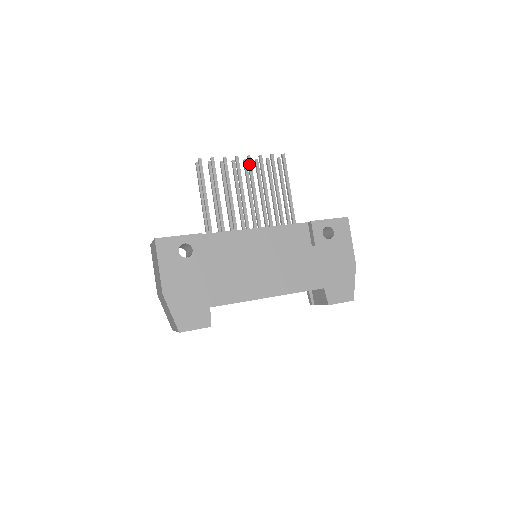
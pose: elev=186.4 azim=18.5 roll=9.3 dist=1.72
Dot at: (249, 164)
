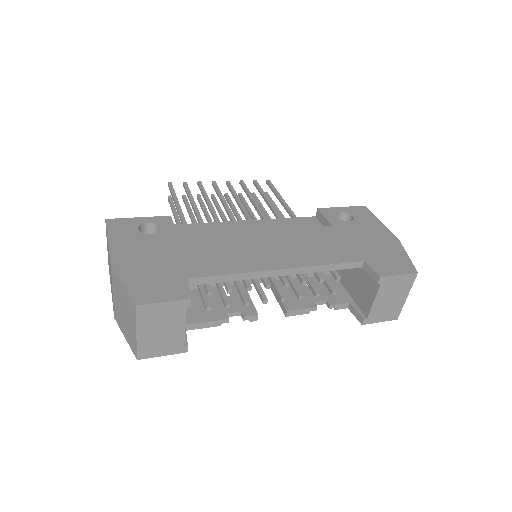
Dot at: (229, 186)
